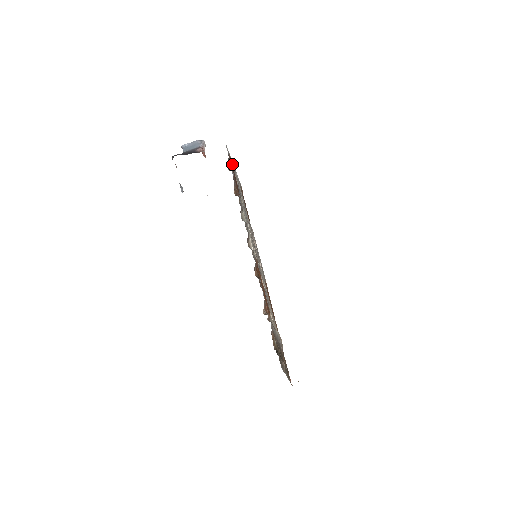
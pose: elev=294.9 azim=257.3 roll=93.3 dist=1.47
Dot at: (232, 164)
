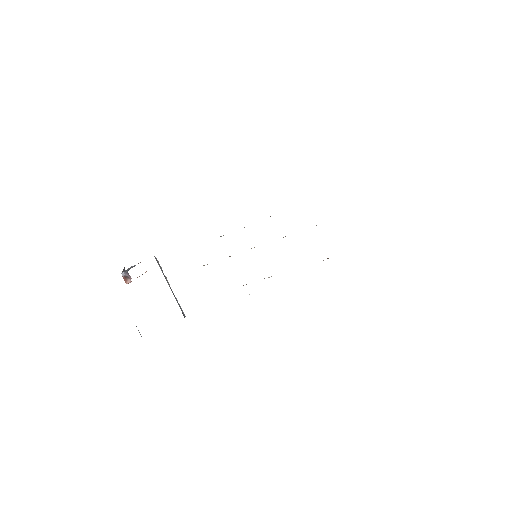
Dot at: occluded
